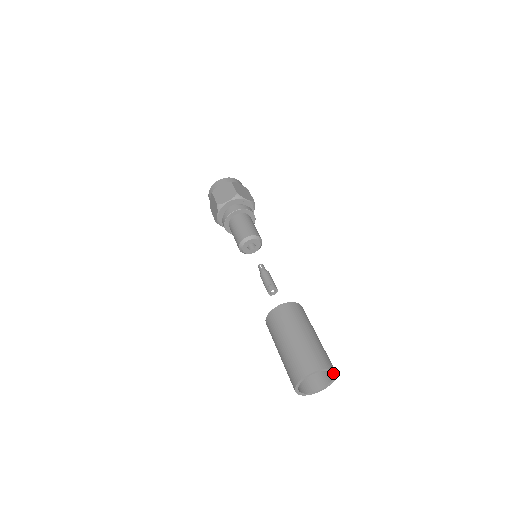
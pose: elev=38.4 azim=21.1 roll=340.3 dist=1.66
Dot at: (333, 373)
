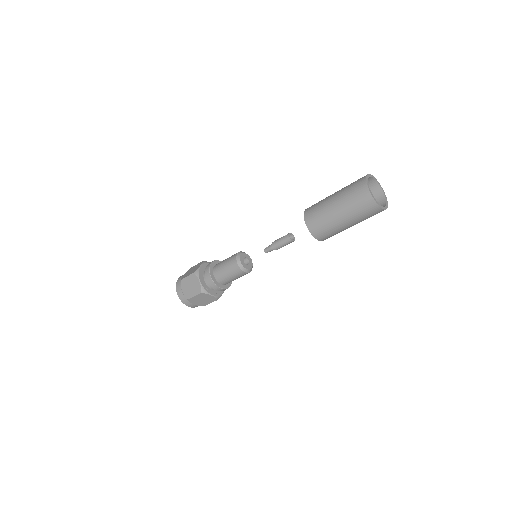
Dot at: (379, 185)
